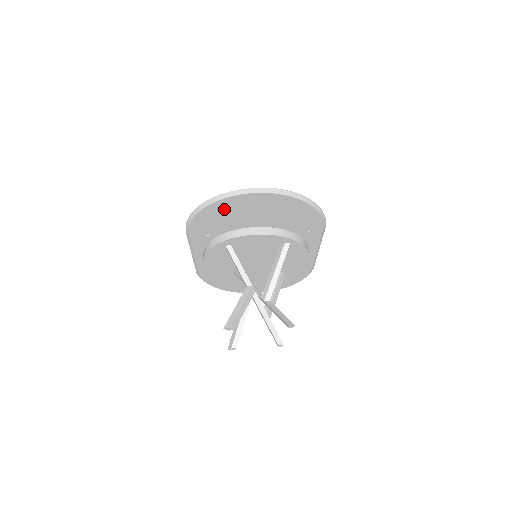
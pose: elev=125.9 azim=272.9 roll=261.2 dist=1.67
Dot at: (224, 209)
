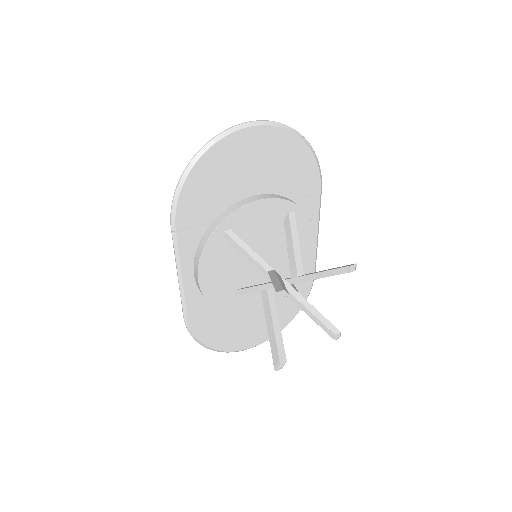
Dot at: (217, 165)
